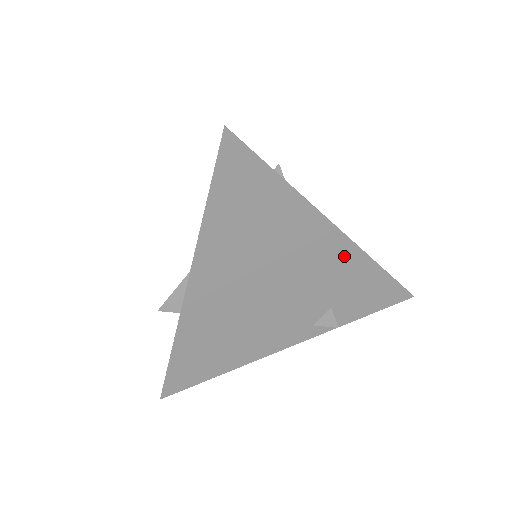
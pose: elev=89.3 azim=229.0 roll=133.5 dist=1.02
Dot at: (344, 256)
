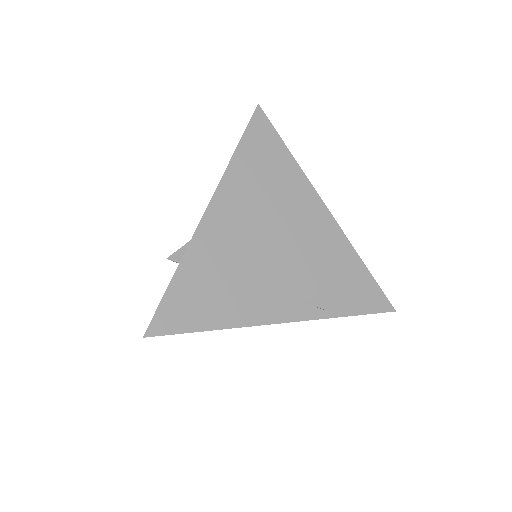
Dot at: (332, 236)
